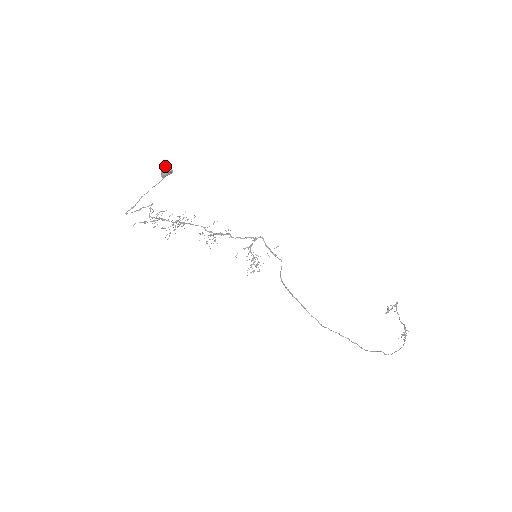
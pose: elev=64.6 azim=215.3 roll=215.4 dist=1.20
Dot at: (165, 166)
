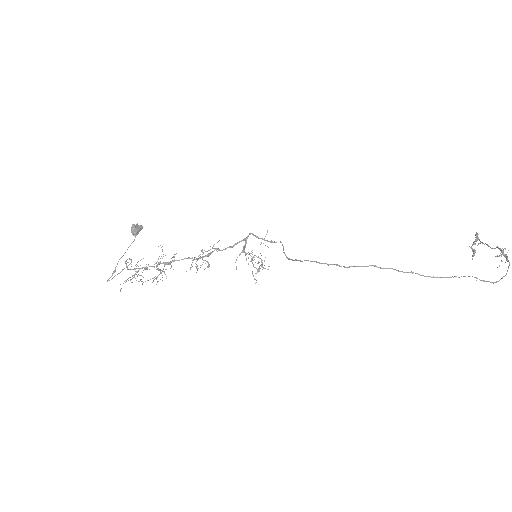
Dot at: (134, 226)
